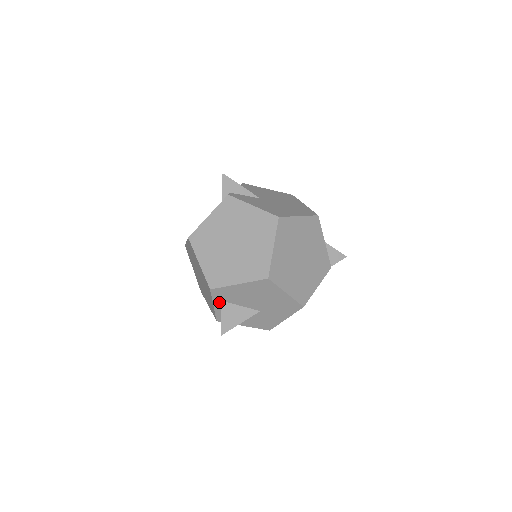
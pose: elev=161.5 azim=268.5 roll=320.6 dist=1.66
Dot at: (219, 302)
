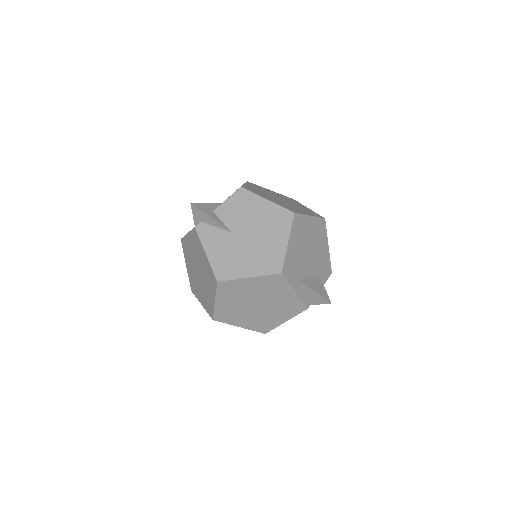
Dot at: occluded
